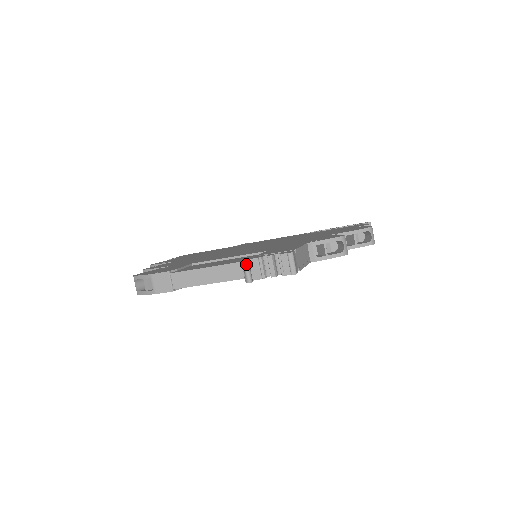
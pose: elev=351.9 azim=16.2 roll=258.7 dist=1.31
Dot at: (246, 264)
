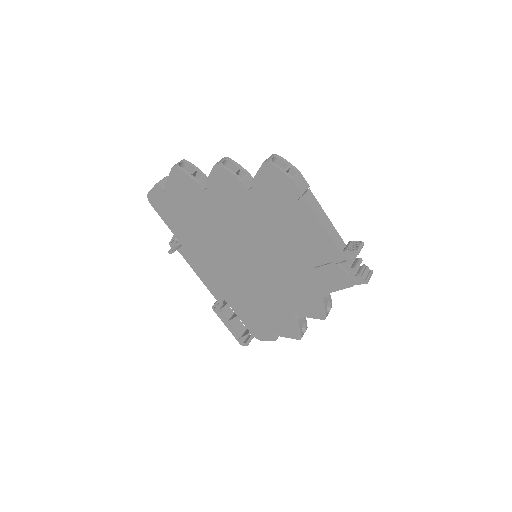
Dot at: occluded
